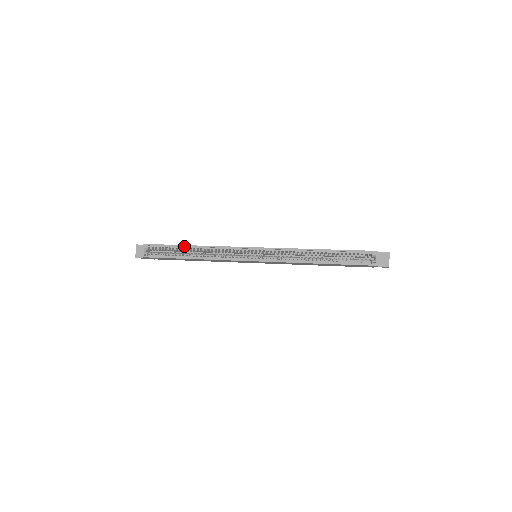
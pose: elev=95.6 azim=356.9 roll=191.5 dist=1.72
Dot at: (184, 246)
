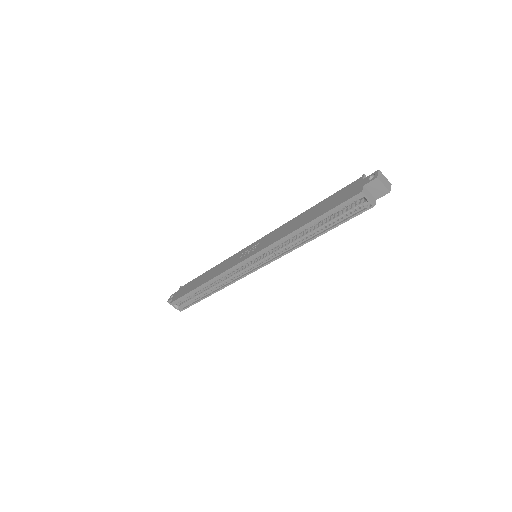
Dot at: (196, 289)
